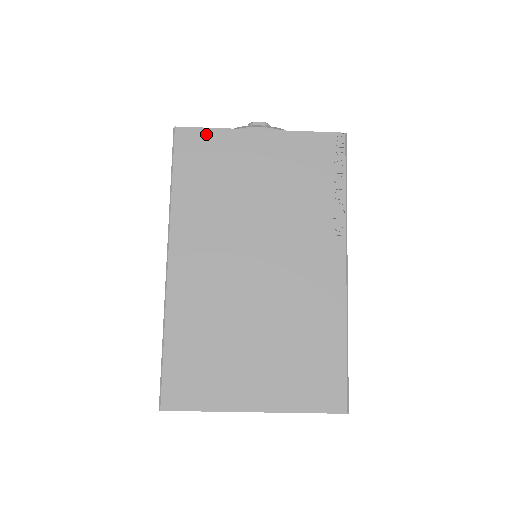
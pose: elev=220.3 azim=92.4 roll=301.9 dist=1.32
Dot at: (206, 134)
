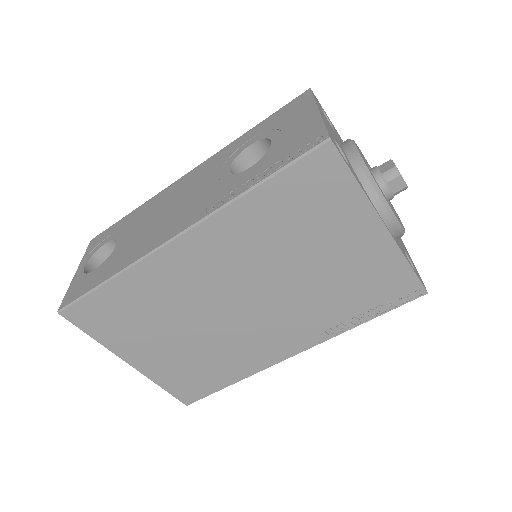
Dot at: (345, 179)
